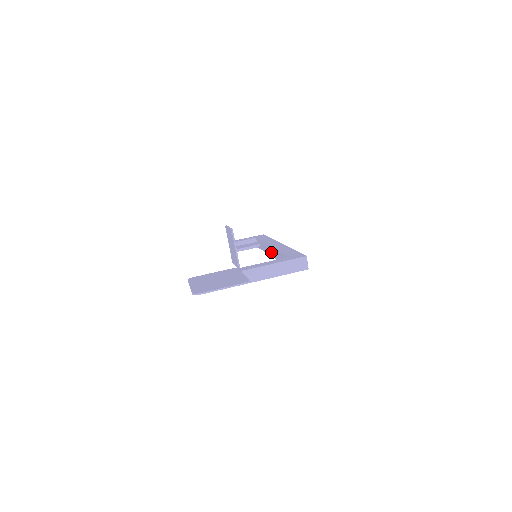
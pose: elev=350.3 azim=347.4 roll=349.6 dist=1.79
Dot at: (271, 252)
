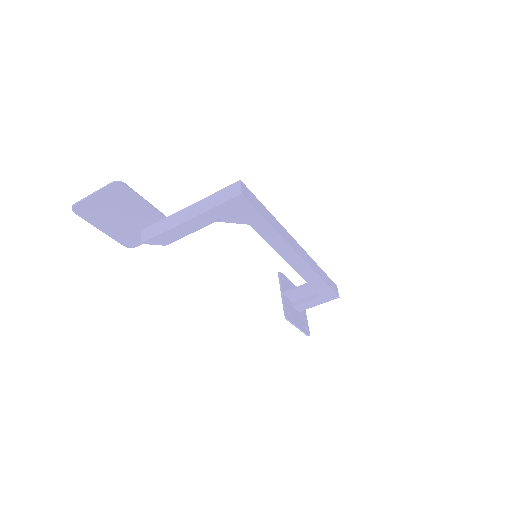
Dot at: occluded
